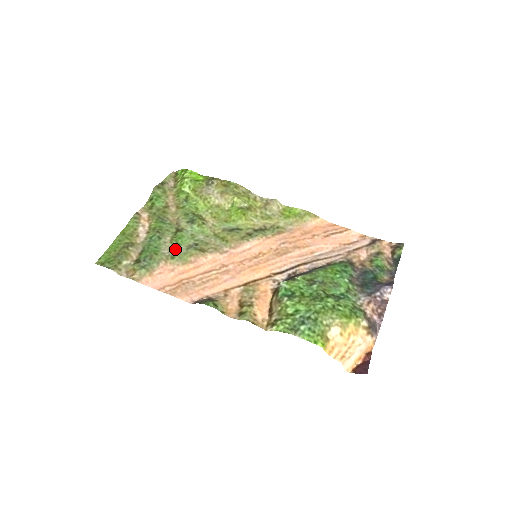
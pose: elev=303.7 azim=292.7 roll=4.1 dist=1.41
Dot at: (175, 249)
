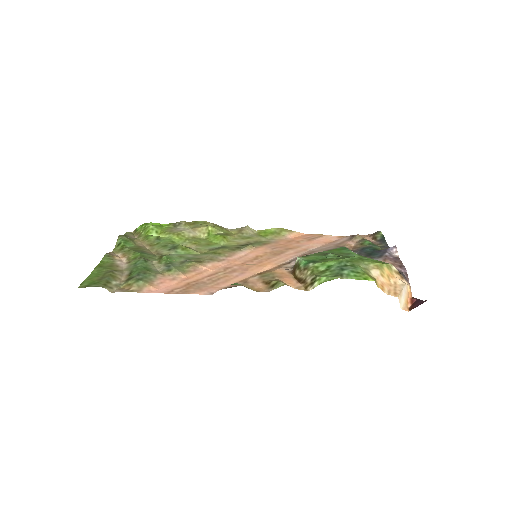
Dot at: (168, 265)
